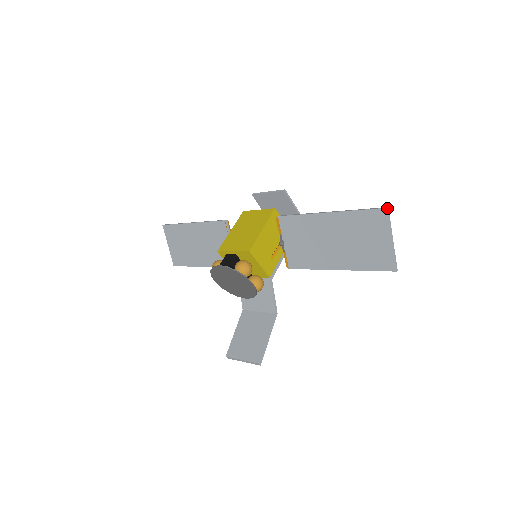
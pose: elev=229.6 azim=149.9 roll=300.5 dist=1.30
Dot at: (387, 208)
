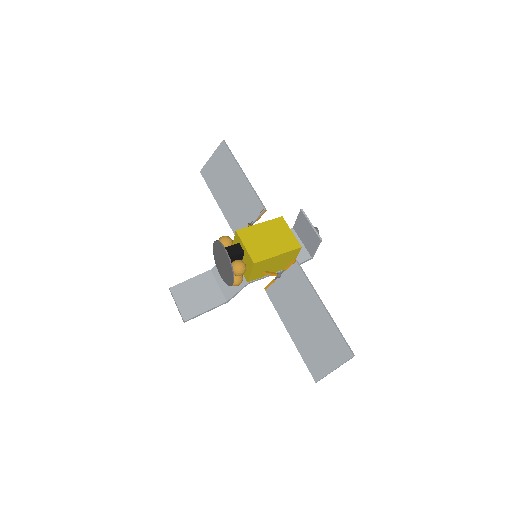
Dot at: occluded
